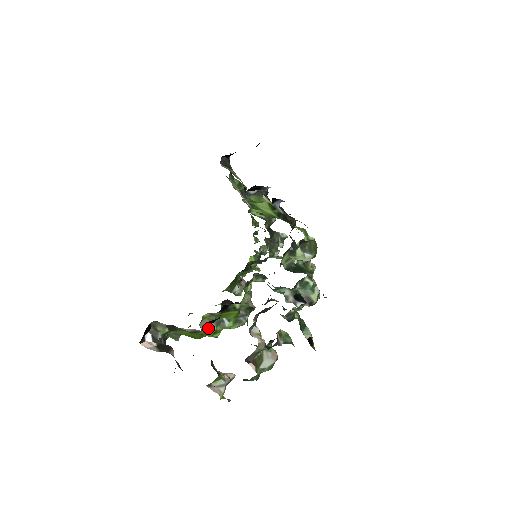
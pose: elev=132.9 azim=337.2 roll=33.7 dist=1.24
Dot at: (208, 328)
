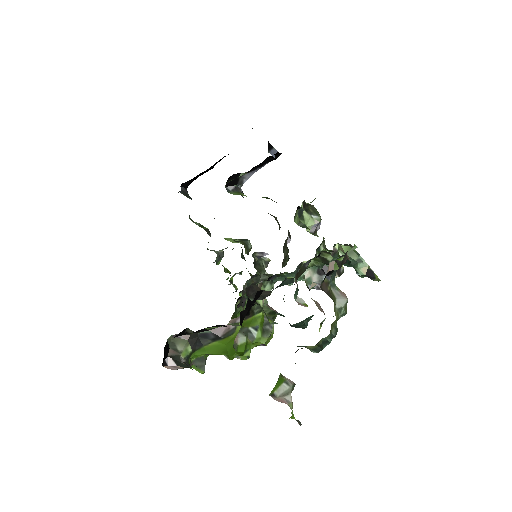
Dot at: (237, 339)
